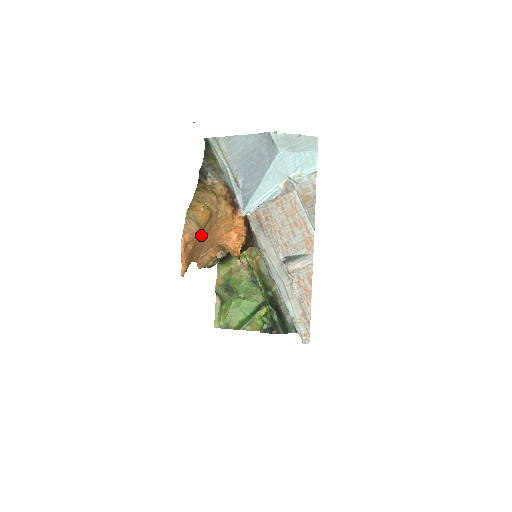
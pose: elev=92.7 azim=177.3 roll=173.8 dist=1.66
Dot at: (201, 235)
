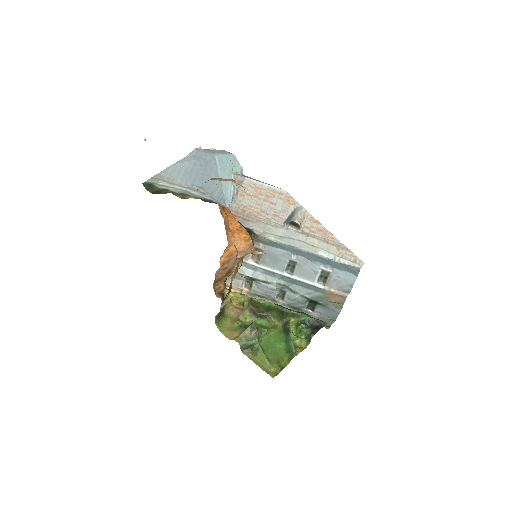
Dot at: occluded
